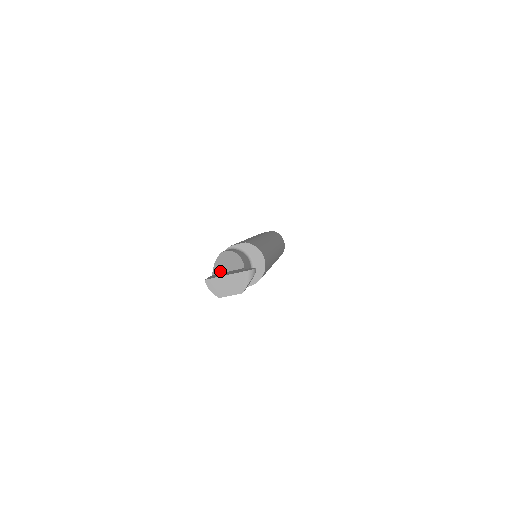
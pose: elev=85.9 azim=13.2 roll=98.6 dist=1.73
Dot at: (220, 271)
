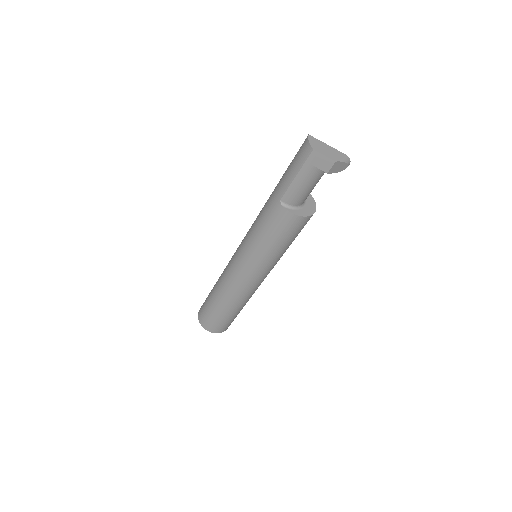
Dot at: occluded
